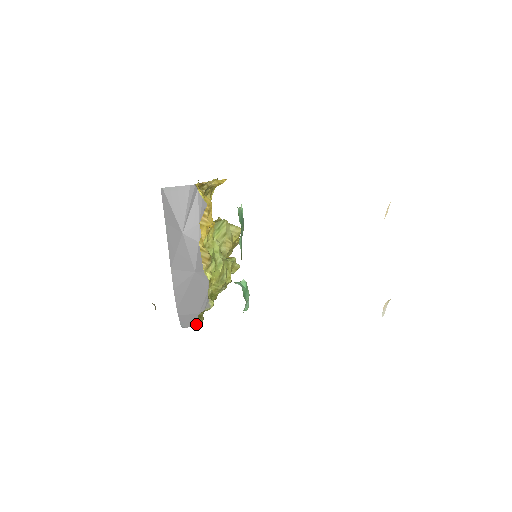
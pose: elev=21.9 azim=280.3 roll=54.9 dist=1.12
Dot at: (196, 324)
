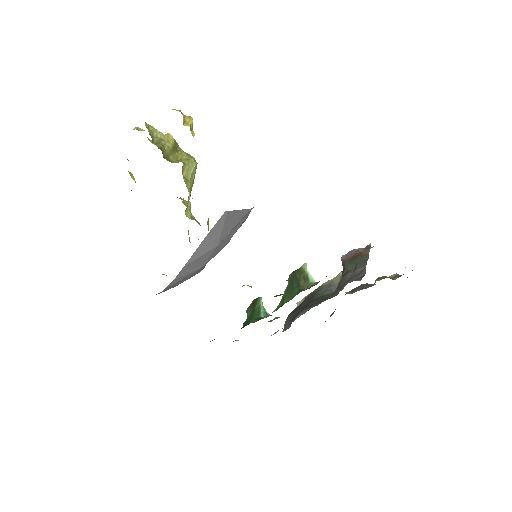
Dot at: (166, 290)
